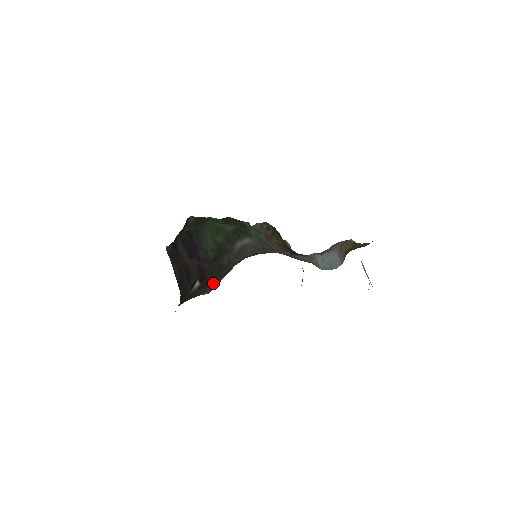
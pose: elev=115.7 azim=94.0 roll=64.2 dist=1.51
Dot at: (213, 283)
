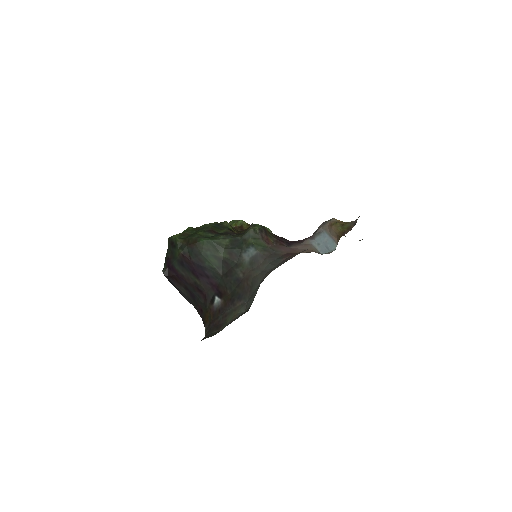
Dot at: (240, 299)
